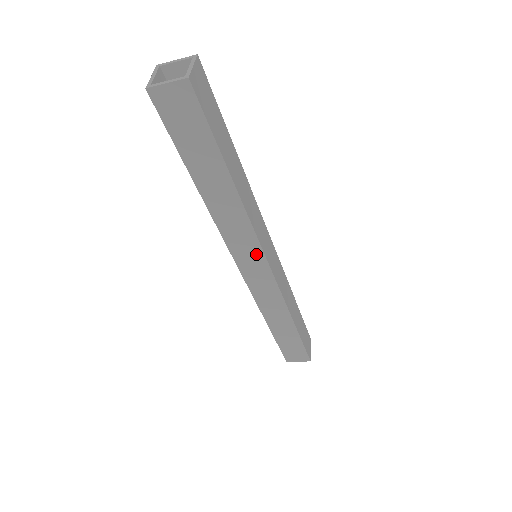
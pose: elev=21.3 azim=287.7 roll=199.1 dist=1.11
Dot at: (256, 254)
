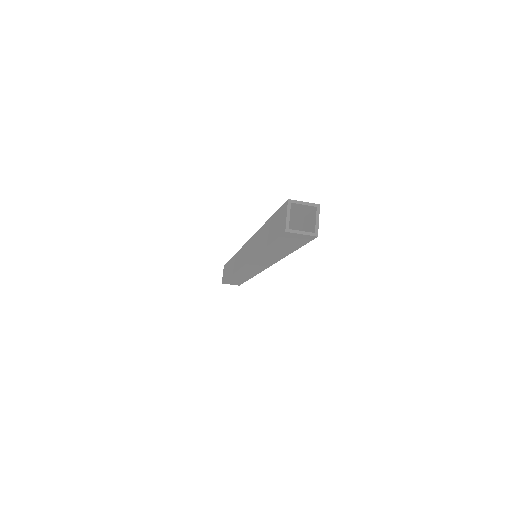
Dot at: (264, 266)
